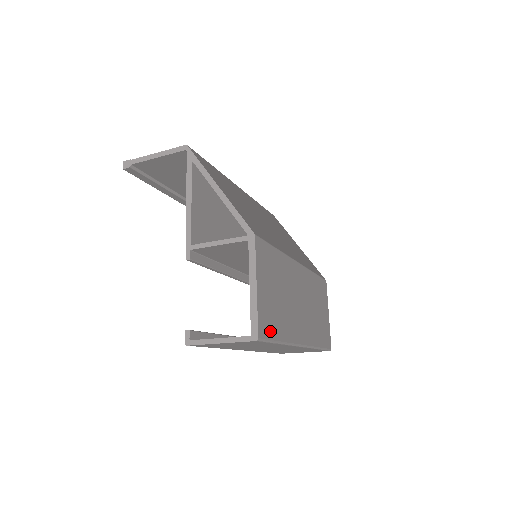
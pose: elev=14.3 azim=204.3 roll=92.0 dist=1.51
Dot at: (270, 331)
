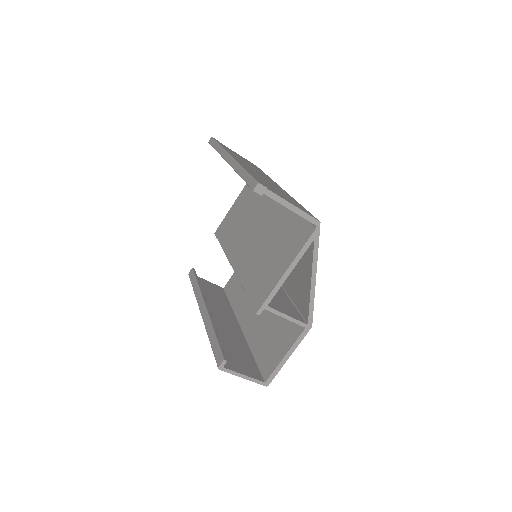
Dot at: occluded
